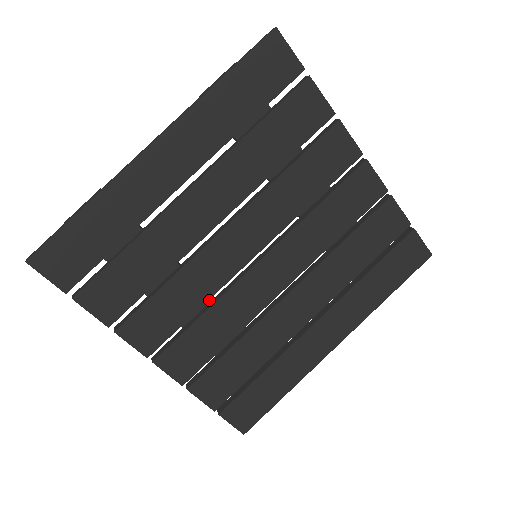
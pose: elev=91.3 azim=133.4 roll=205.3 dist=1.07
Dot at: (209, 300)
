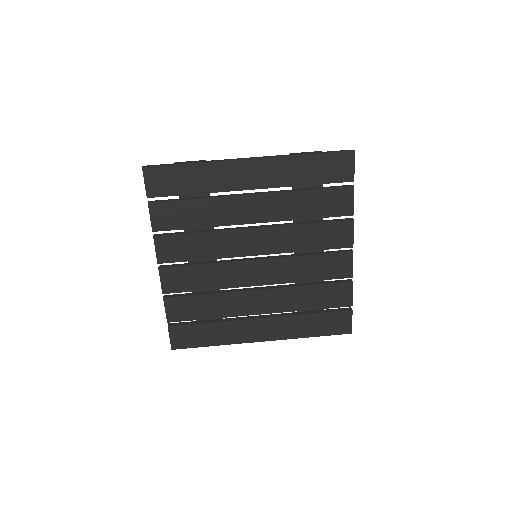
Dot at: (213, 259)
